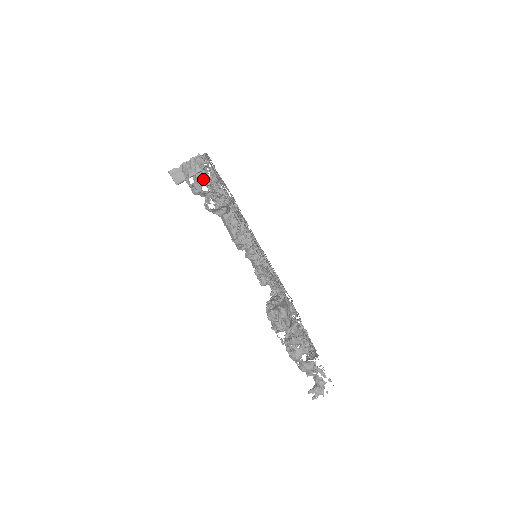
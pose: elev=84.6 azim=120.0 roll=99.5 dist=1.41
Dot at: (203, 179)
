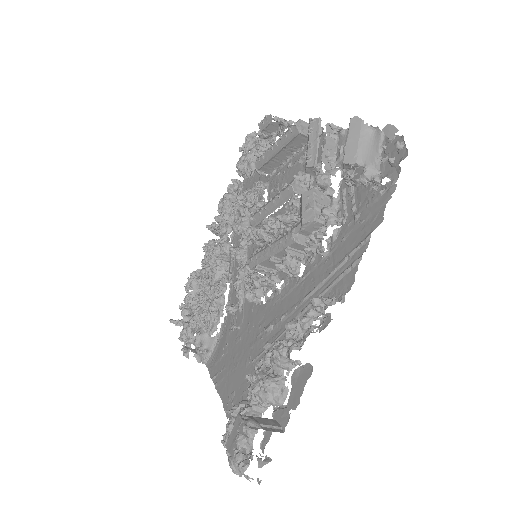
Dot at: (255, 430)
